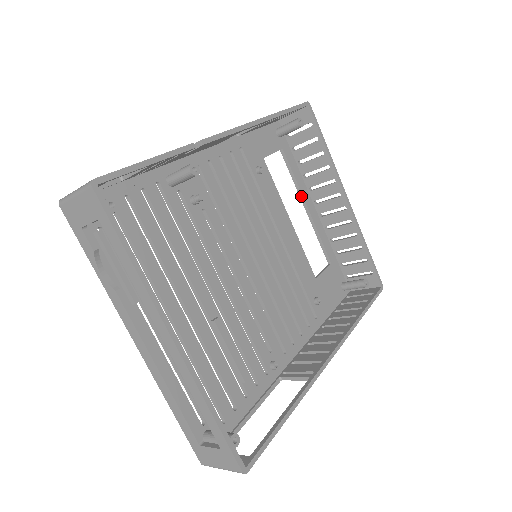
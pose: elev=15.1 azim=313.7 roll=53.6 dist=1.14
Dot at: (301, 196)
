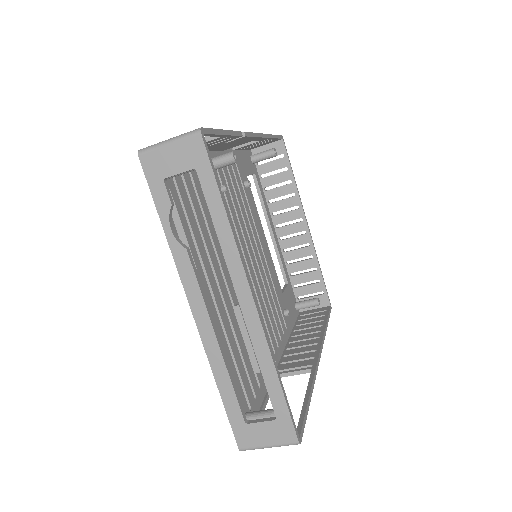
Dot at: (267, 218)
